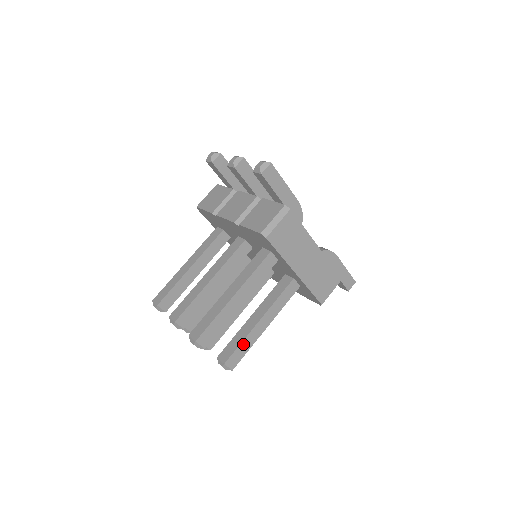
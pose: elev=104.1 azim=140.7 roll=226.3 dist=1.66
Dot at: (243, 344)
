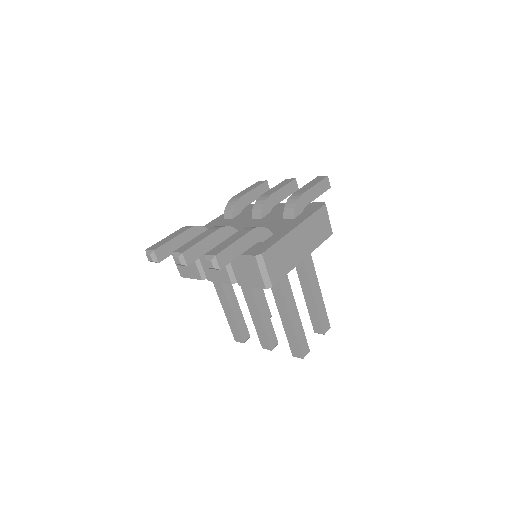
Dot at: (320, 314)
